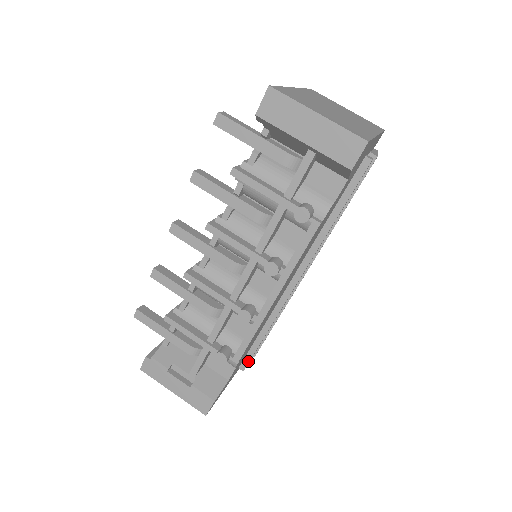
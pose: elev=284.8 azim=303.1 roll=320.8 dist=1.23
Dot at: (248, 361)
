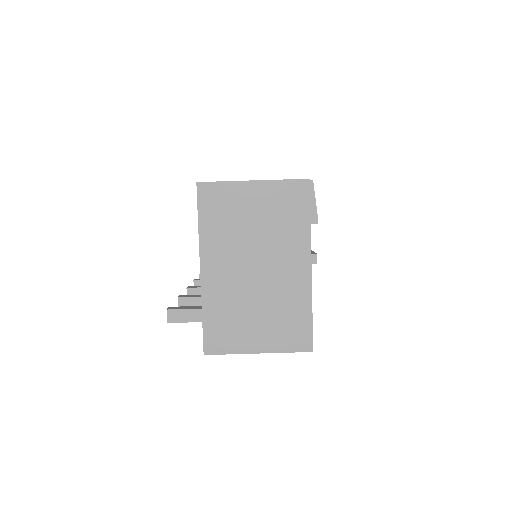
Dot at: occluded
